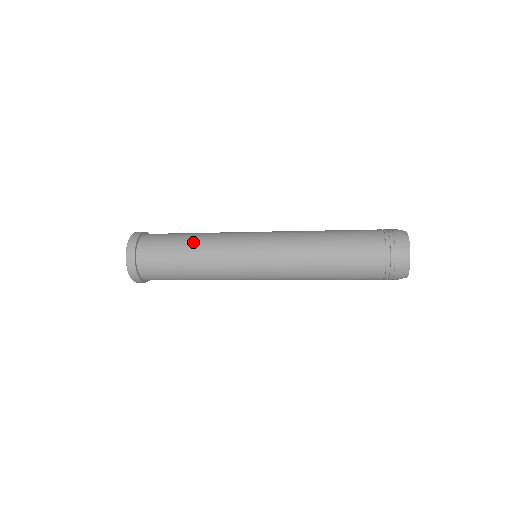
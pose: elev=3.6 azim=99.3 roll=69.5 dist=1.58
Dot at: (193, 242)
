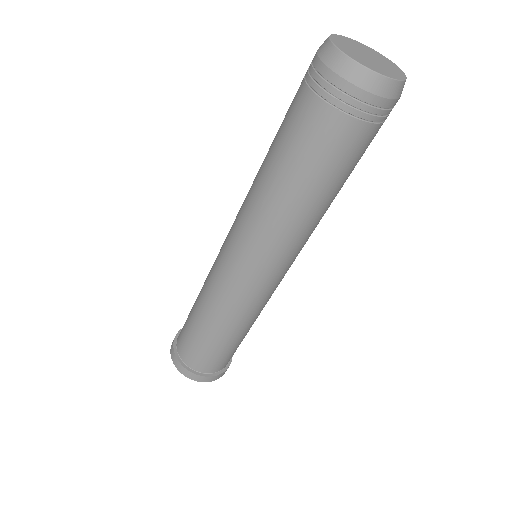
Dot at: occluded
